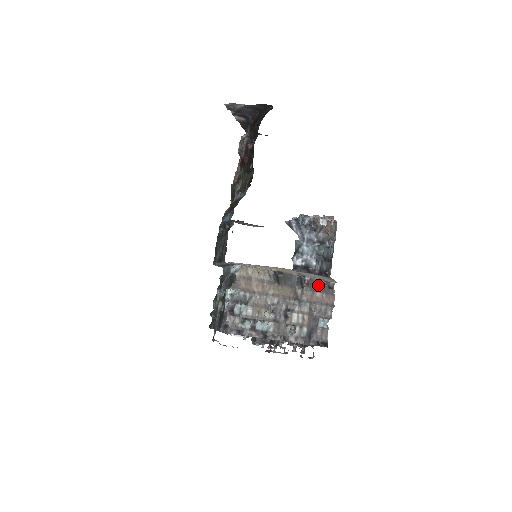
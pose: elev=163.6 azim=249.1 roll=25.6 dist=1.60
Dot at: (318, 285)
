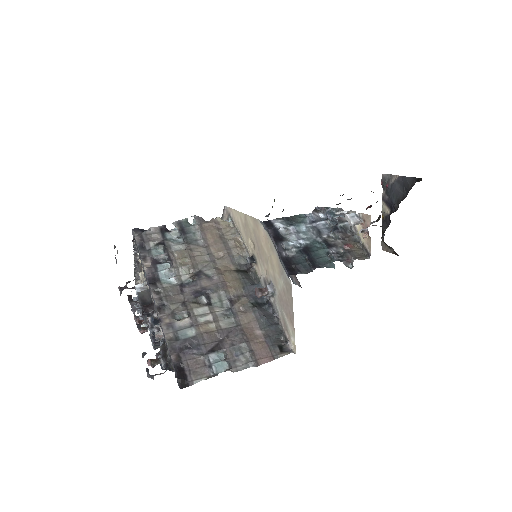
Dot at: (272, 327)
